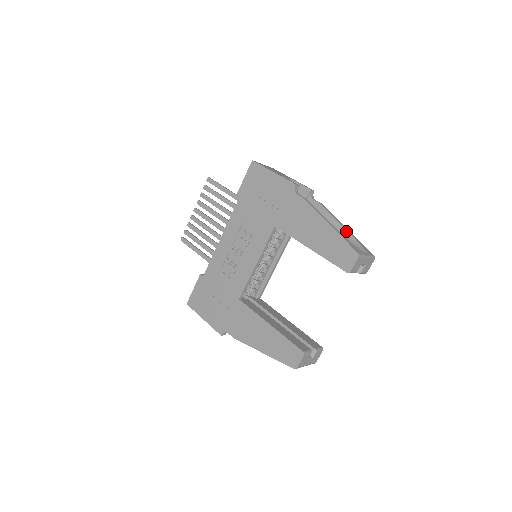
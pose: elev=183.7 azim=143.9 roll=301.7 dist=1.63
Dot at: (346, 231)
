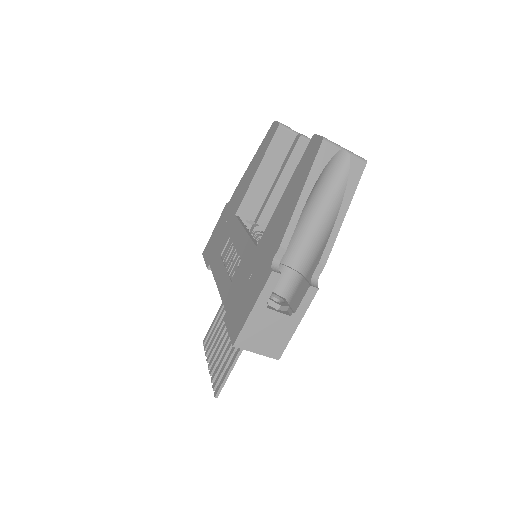
Dot at: occluded
